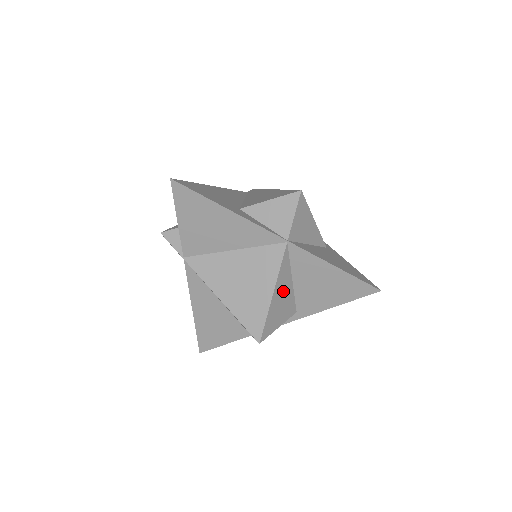
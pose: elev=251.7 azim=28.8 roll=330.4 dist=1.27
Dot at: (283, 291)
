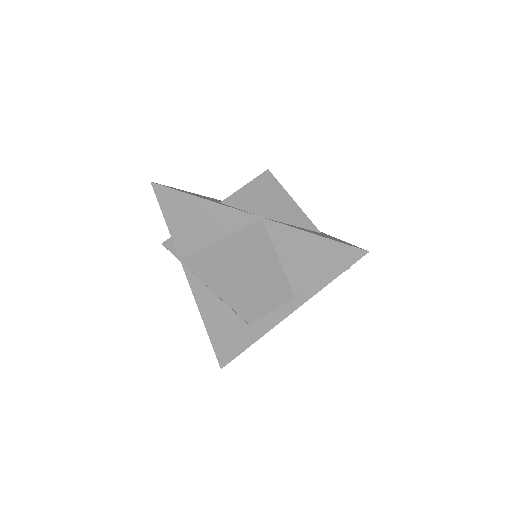
Dot at: (269, 270)
